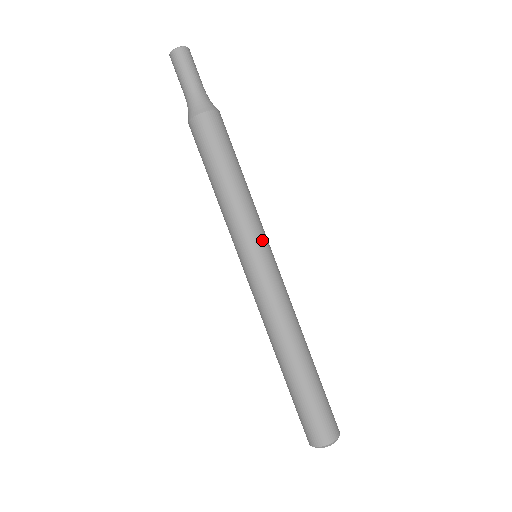
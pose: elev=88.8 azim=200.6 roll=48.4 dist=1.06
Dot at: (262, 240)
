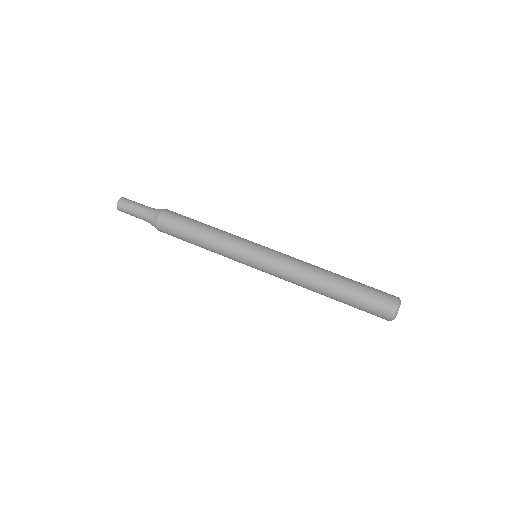
Dot at: (252, 242)
